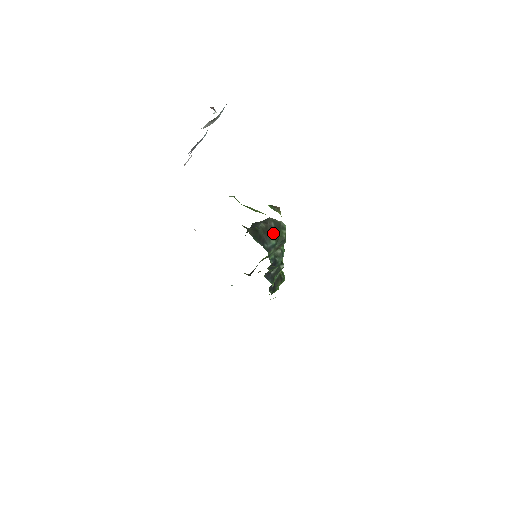
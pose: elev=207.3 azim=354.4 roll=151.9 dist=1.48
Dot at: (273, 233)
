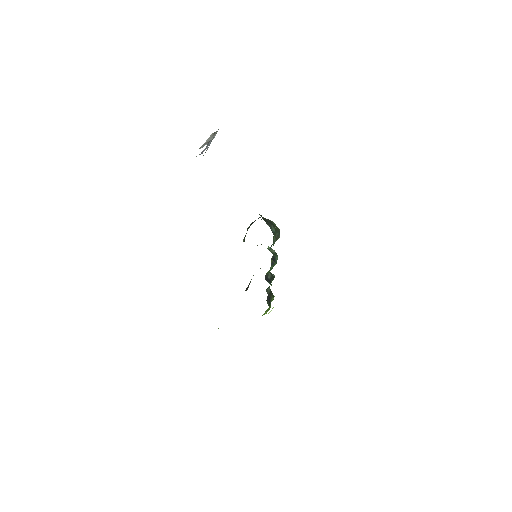
Dot at: (271, 224)
